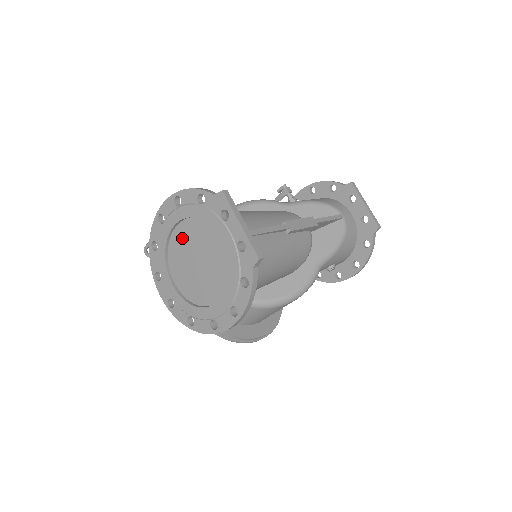
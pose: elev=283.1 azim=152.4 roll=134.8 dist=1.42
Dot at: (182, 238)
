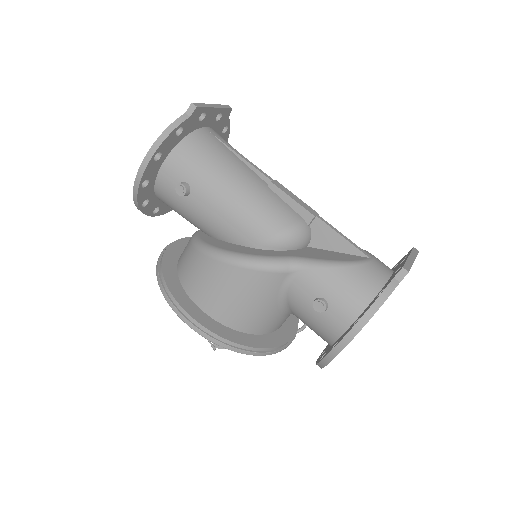
Dot at: occluded
